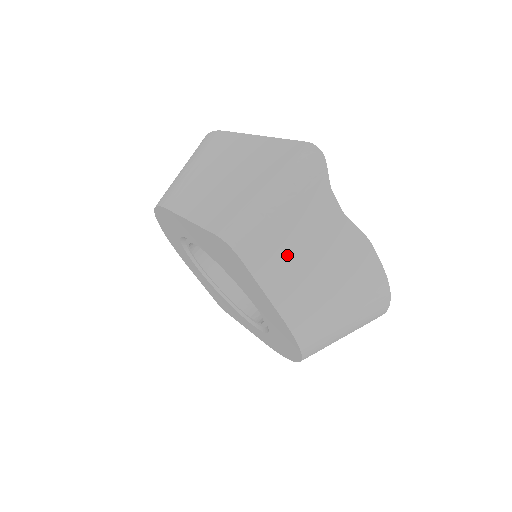
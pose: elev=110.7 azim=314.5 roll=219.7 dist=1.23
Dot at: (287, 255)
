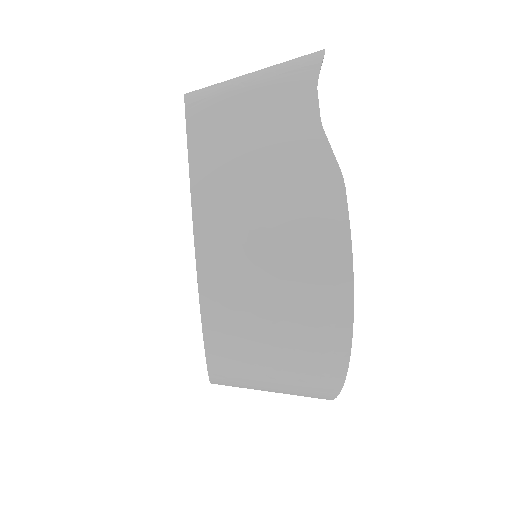
Dot at: (234, 135)
